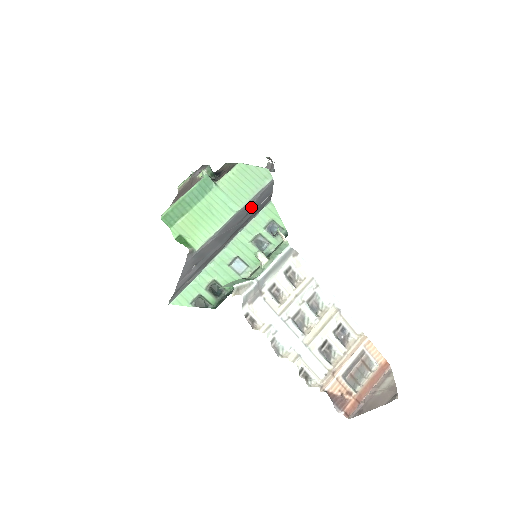
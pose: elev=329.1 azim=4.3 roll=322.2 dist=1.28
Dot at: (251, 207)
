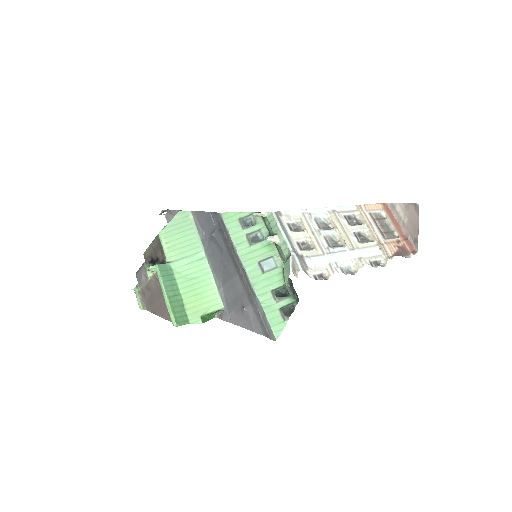
Dot at: (211, 238)
